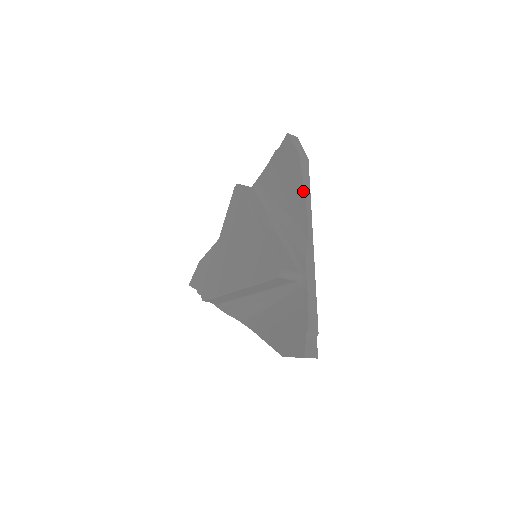
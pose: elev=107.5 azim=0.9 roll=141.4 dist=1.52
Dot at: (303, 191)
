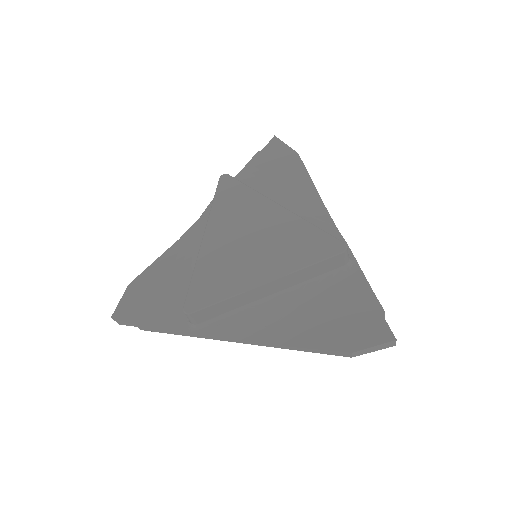
Dot at: (313, 185)
